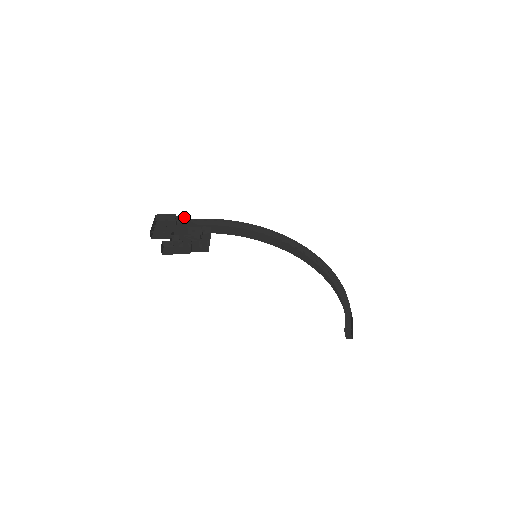
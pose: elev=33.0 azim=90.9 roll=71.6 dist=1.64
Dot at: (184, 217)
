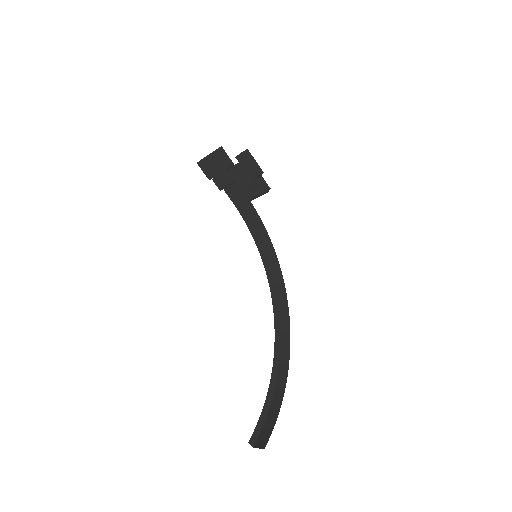
Dot at: (220, 183)
